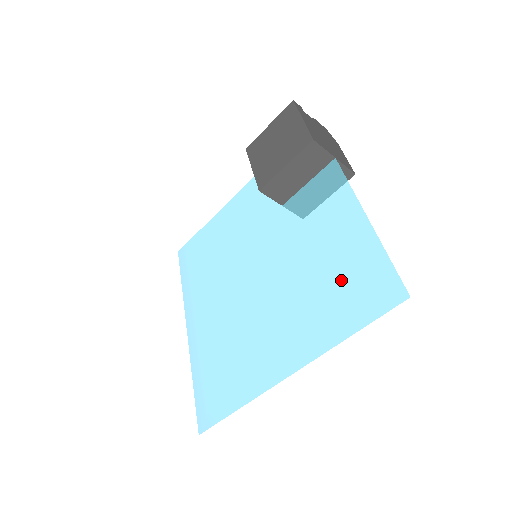
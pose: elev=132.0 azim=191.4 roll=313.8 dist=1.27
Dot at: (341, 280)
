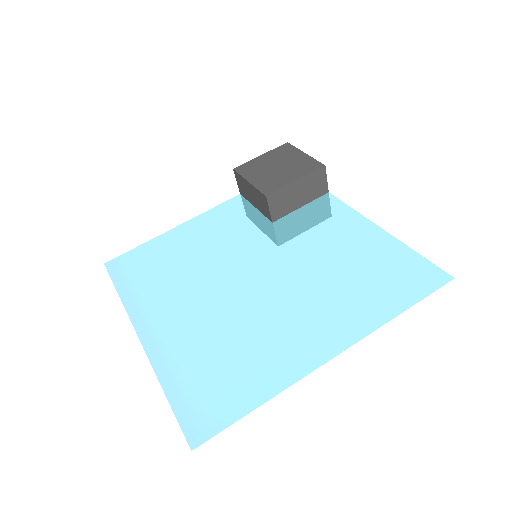
Dot at: (372, 272)
